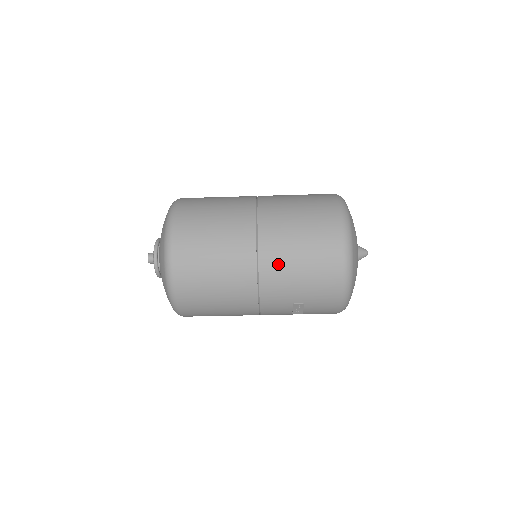
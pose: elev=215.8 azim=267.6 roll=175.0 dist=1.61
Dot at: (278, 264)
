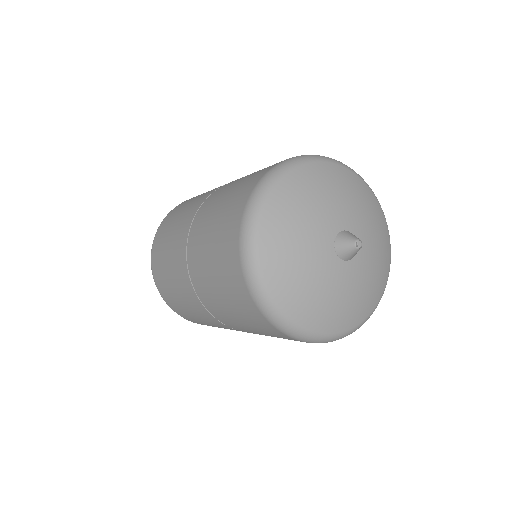
Dot at: (250, 332)
